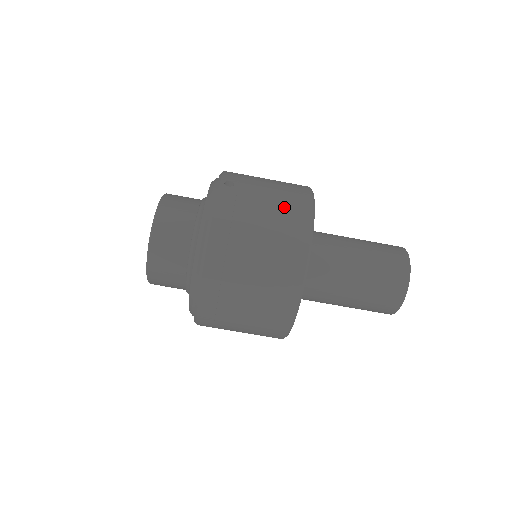
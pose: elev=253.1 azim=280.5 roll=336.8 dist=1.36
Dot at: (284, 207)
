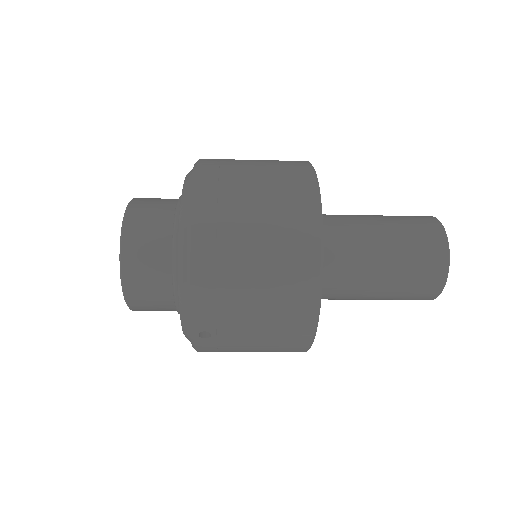
Dot at: (275, 347)
